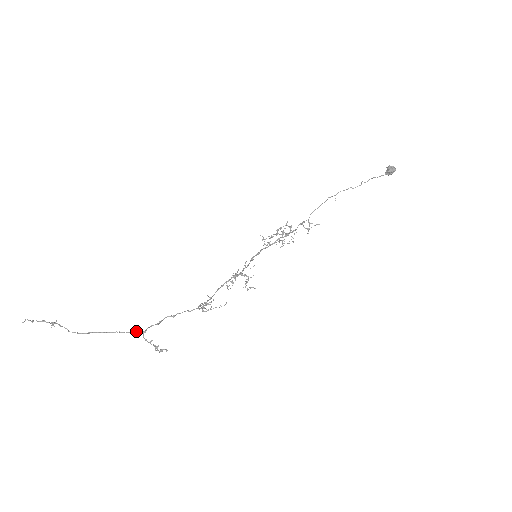
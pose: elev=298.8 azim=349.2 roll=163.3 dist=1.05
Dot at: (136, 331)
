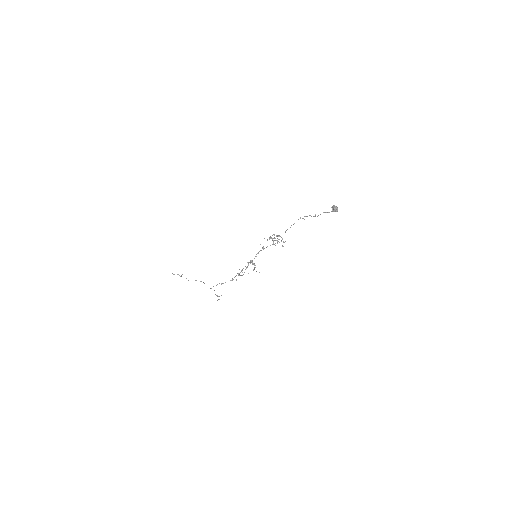
Dot at: occluded
